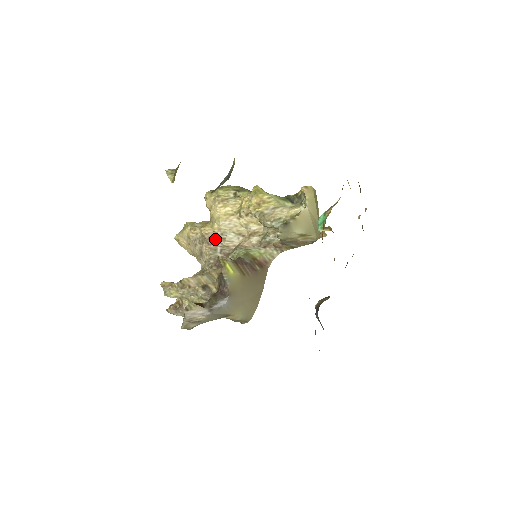
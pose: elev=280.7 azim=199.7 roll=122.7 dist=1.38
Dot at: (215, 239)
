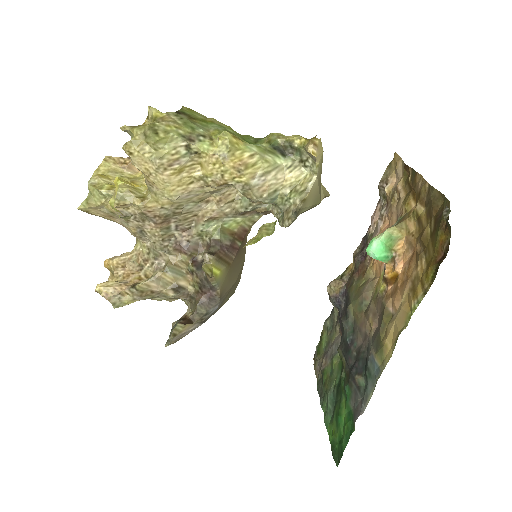
Dot at: (166, 216)
